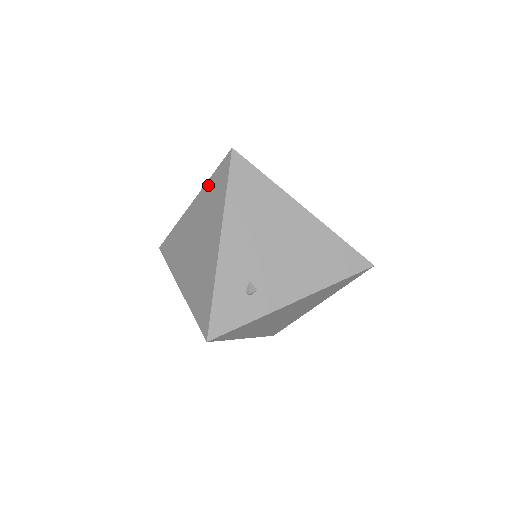
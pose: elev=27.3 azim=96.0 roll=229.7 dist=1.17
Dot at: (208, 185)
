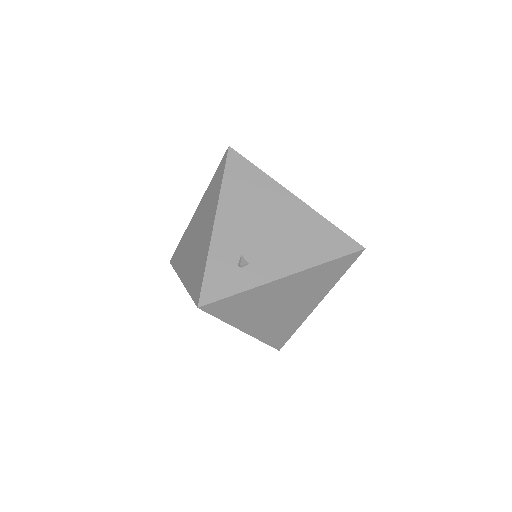
Dot at: (210, 185)
